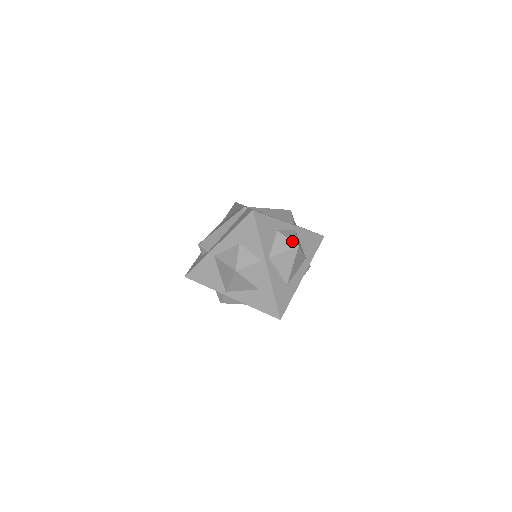
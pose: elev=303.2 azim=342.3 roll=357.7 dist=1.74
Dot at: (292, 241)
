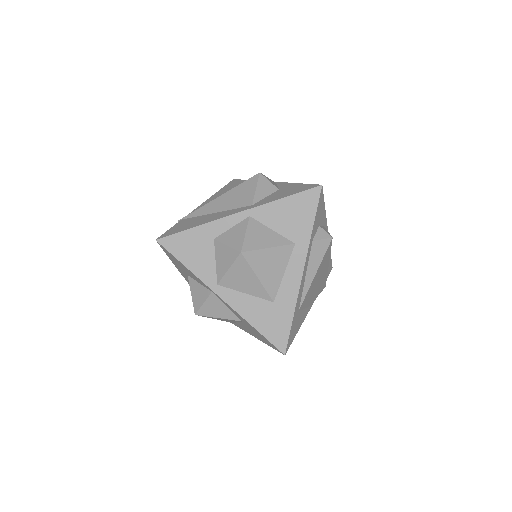
Dot at: (232, 248)
